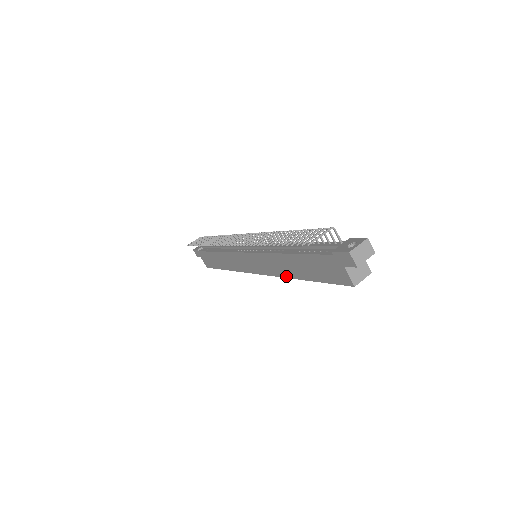
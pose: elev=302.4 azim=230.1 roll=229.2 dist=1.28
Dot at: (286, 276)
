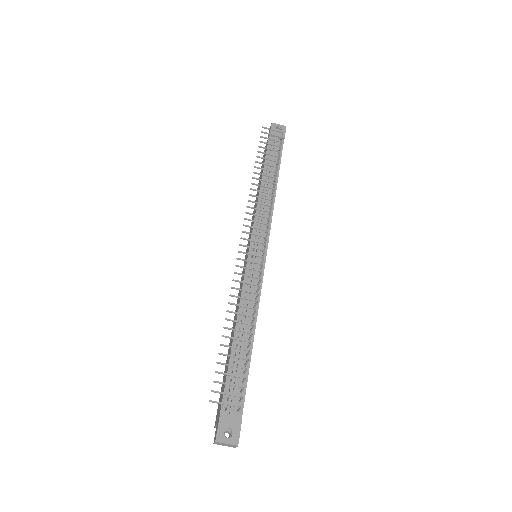
Dot at: (234, 319)
